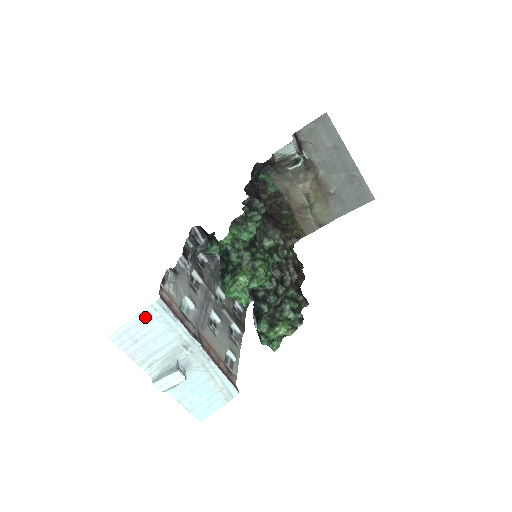
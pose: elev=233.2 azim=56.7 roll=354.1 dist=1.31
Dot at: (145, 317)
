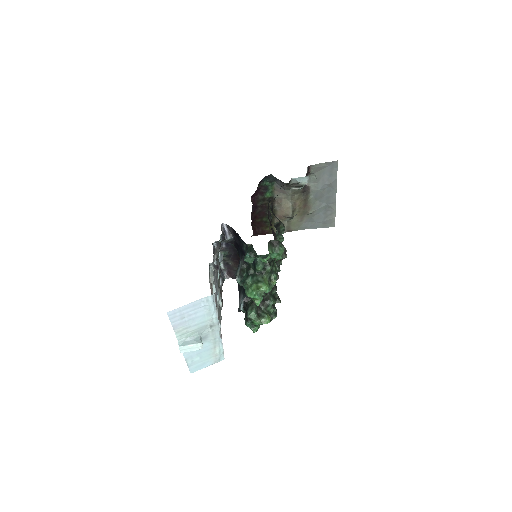
Dot at: (198, 304)
